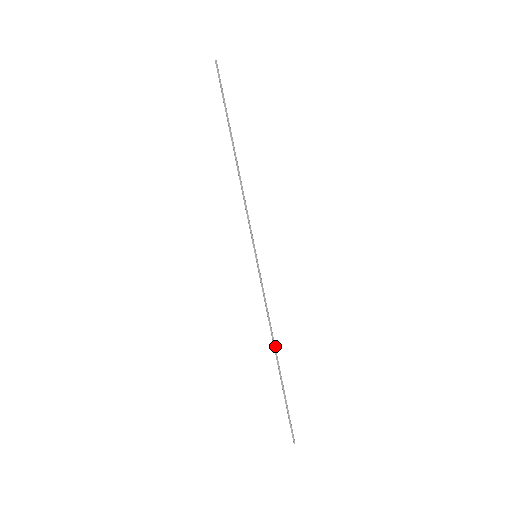
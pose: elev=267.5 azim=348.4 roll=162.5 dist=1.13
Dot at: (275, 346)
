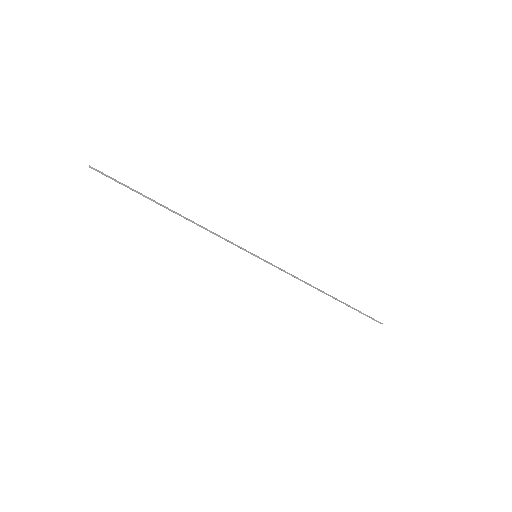
Dot at: (320, 290)
